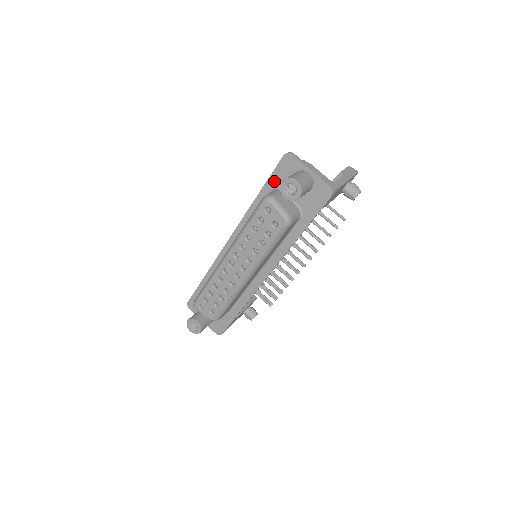
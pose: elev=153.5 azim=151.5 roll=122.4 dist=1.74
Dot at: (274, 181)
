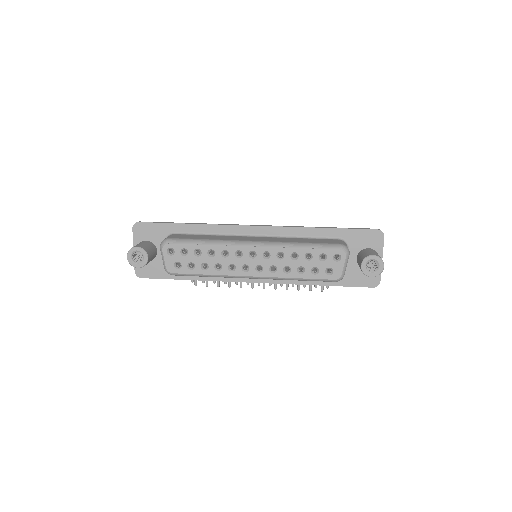
Dot at: (349, 235)
